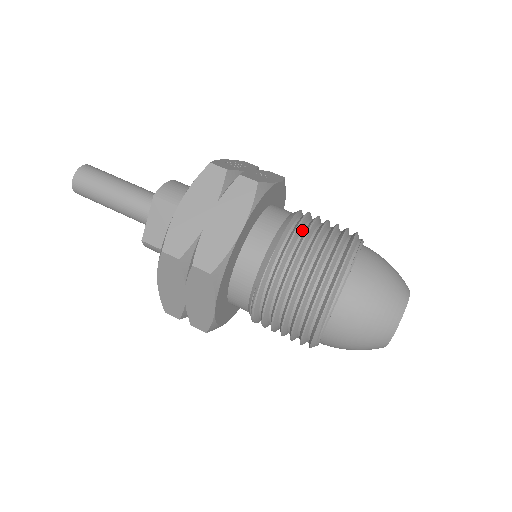
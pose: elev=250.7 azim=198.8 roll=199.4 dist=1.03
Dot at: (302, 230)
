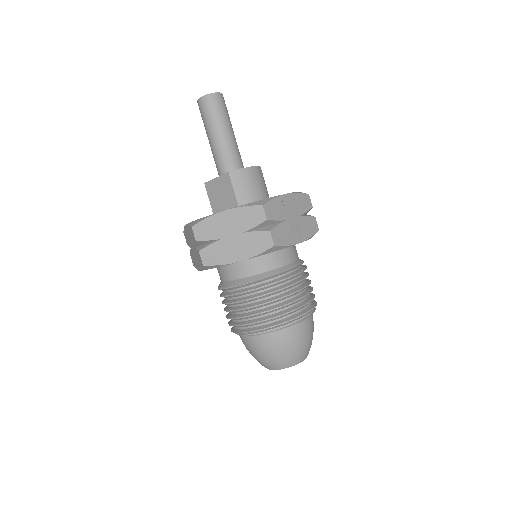
Dot at: (278, 284)
